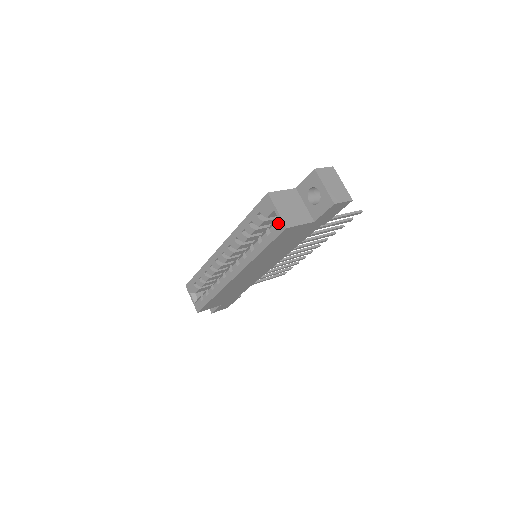
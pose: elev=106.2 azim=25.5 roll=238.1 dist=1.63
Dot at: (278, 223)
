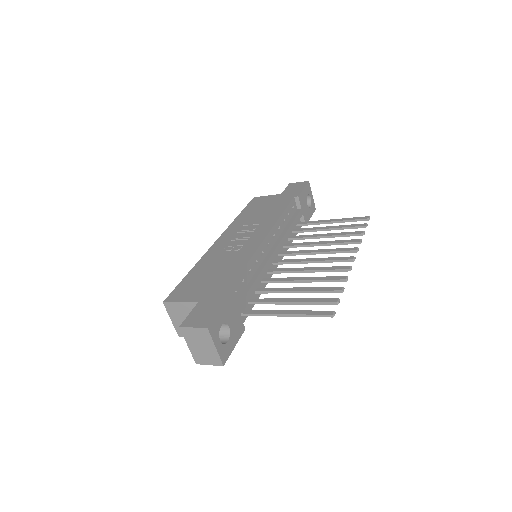
Dot at: occluded
